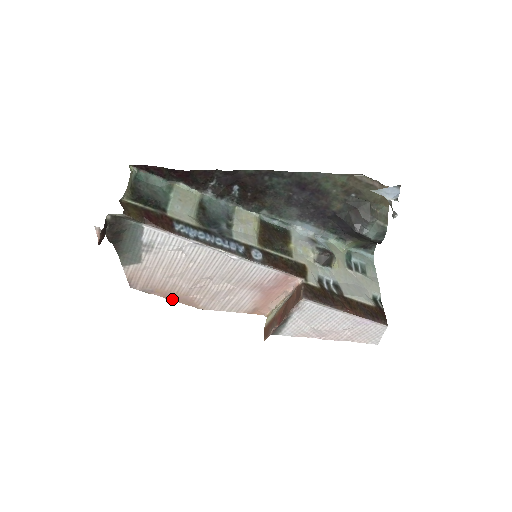
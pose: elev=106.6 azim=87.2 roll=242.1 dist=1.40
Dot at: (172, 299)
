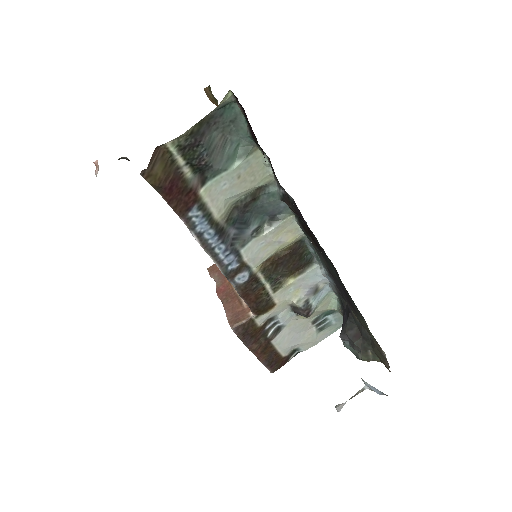
Dot at: occluded
